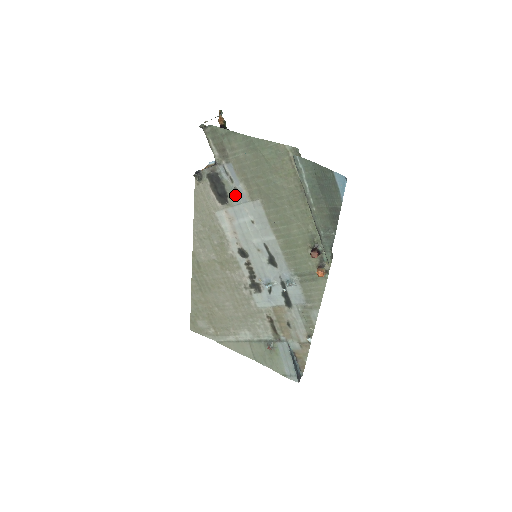
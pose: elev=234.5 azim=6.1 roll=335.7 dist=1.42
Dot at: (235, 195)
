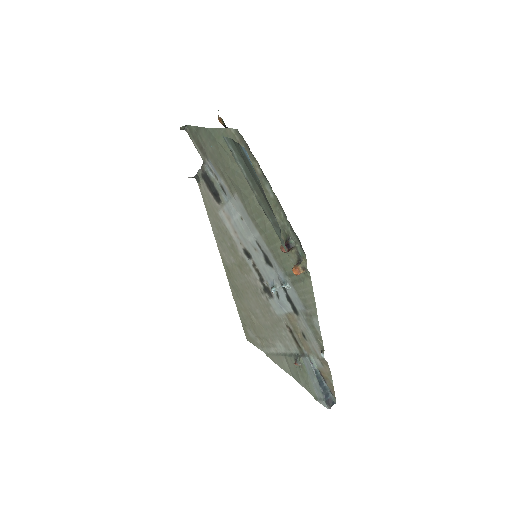
Dot at: (223, 192)
